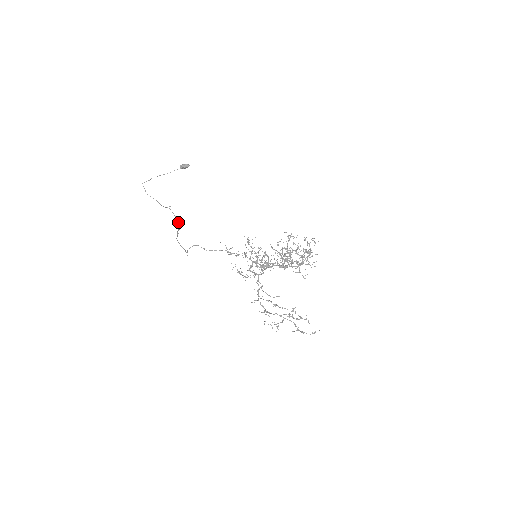
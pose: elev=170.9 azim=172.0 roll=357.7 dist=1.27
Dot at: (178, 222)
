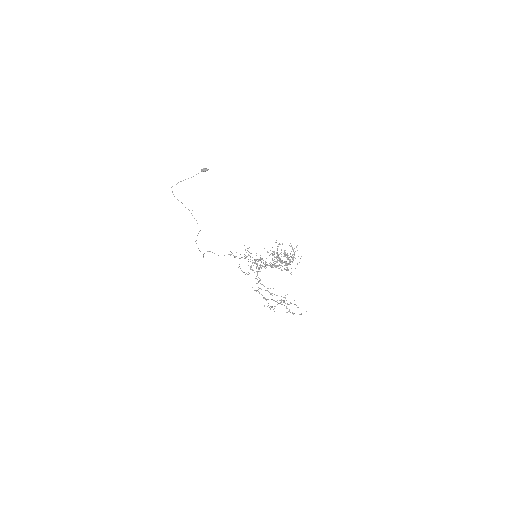
Dot at: occluded
